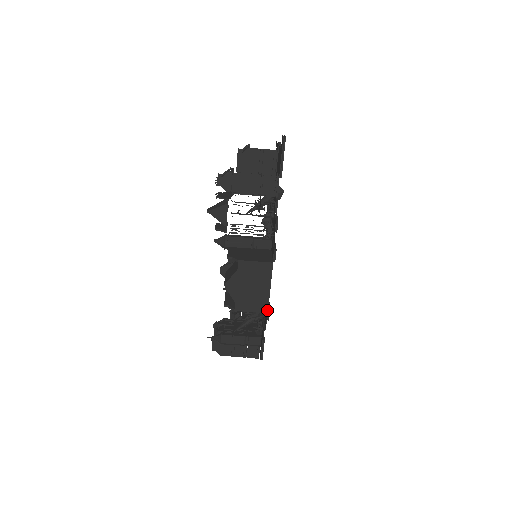
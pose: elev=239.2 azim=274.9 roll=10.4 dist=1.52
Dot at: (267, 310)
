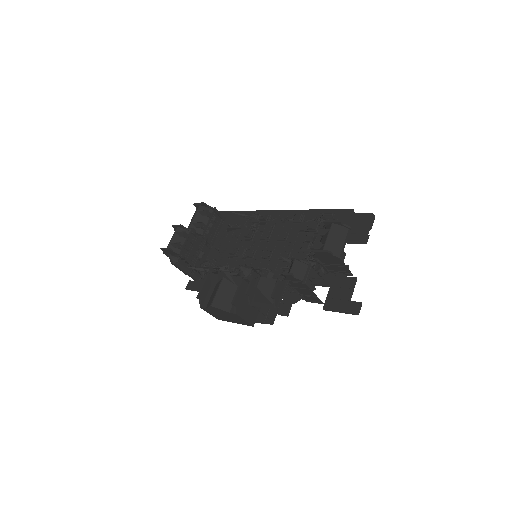
Dot at: (219, 319)
